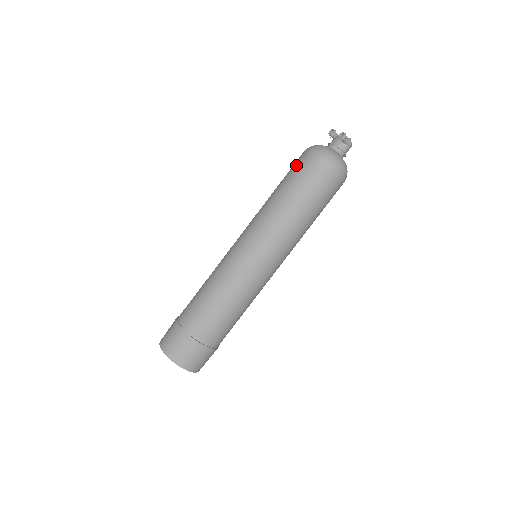
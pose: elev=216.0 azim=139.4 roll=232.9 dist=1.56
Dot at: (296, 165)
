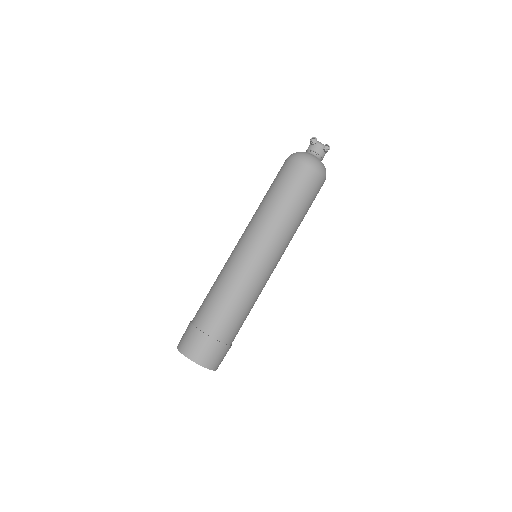
Dot at: (296, 176)
